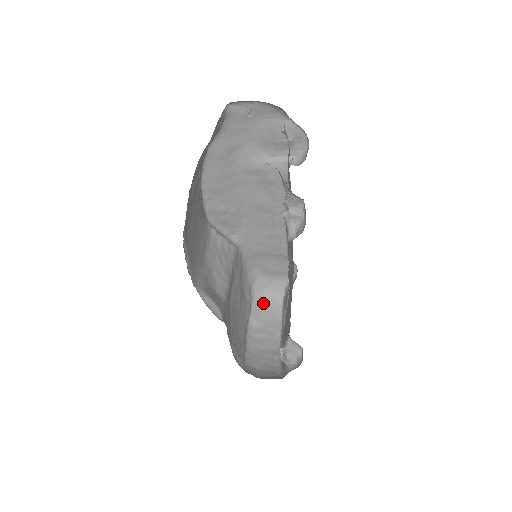
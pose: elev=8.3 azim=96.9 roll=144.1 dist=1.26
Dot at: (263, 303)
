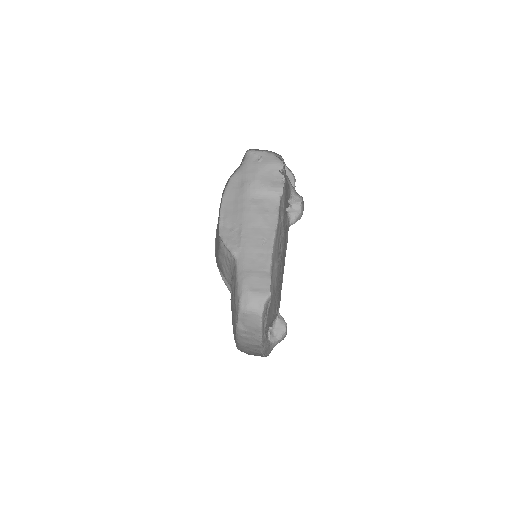
Dot at: (247, 314)
